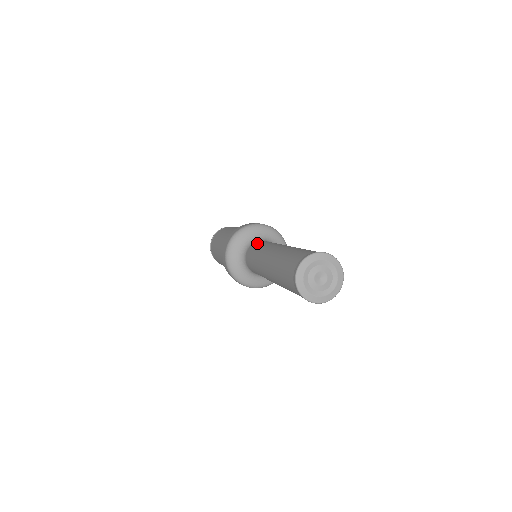
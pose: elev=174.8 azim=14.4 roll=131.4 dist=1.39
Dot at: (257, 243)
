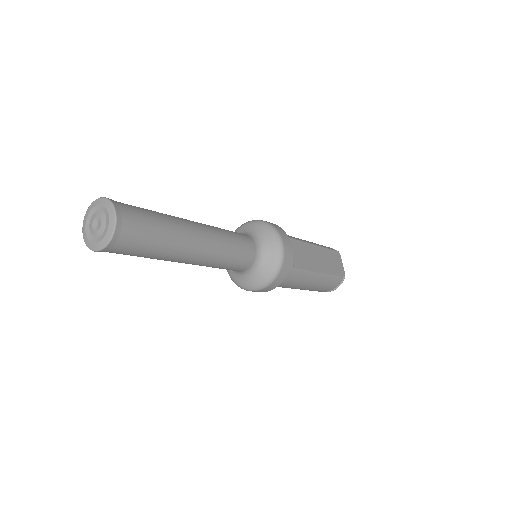
Dot at: occluded
